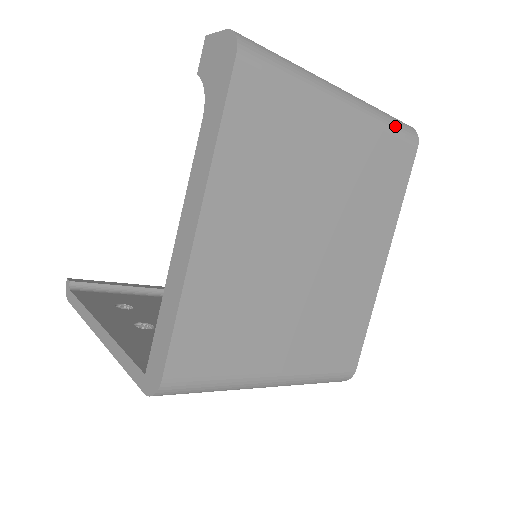
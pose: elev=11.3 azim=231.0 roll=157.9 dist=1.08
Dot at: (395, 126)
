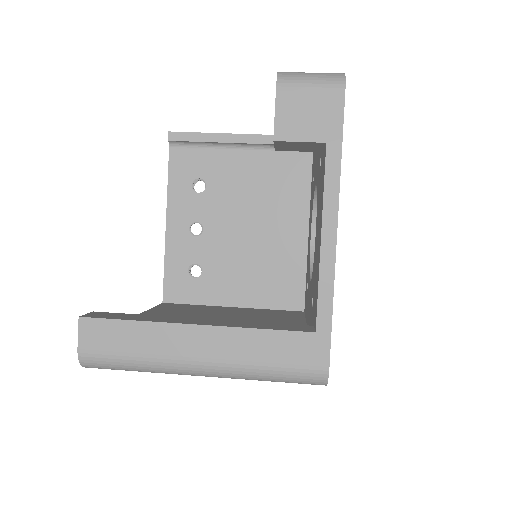
Dot at: occluded
